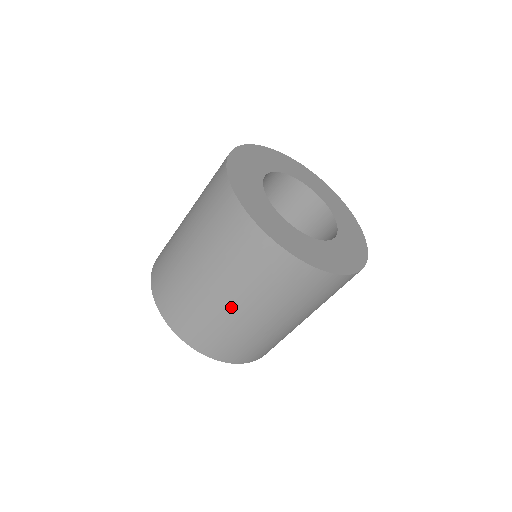
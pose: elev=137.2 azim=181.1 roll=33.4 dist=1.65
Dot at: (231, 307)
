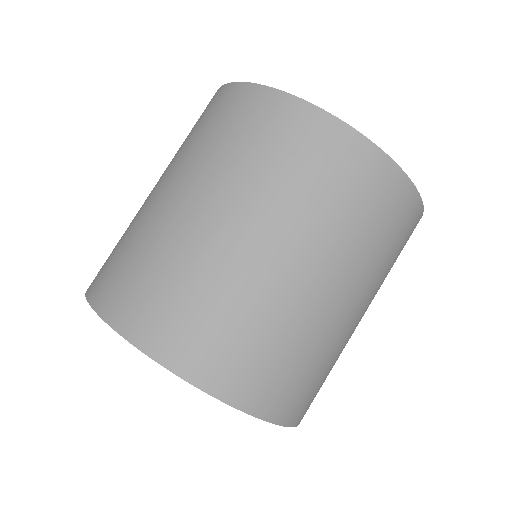
Dot at: (357, 323)
